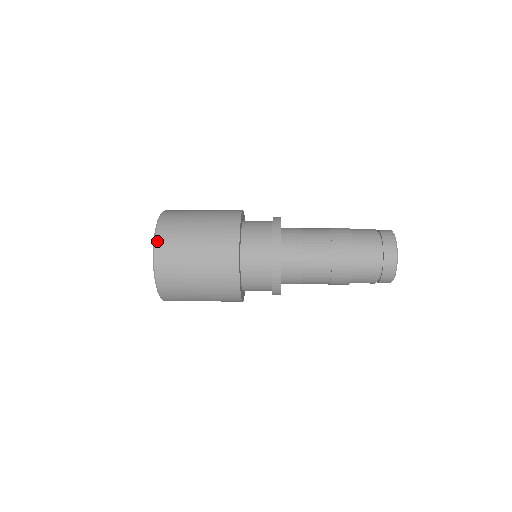
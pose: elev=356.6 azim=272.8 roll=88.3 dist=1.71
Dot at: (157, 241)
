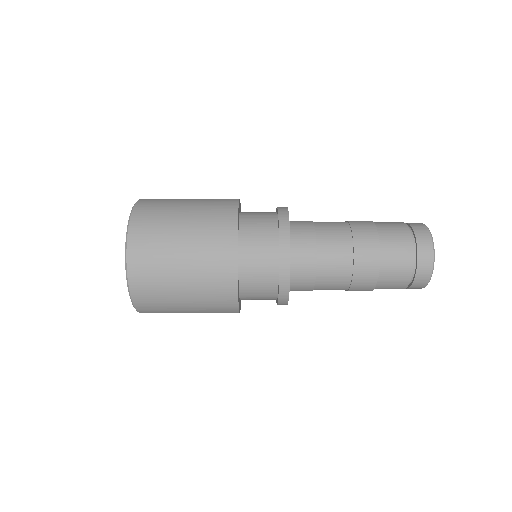
Dot at: (133, 217)
